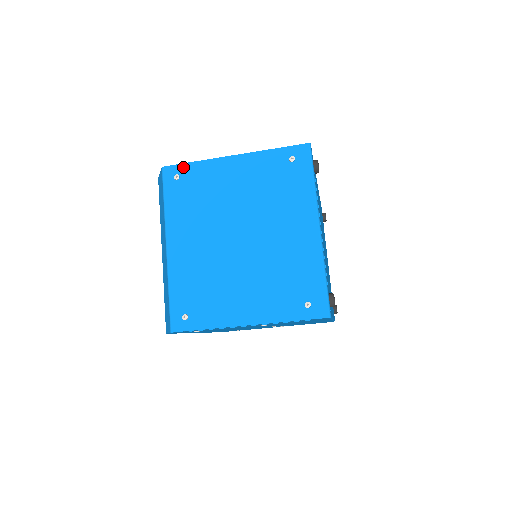
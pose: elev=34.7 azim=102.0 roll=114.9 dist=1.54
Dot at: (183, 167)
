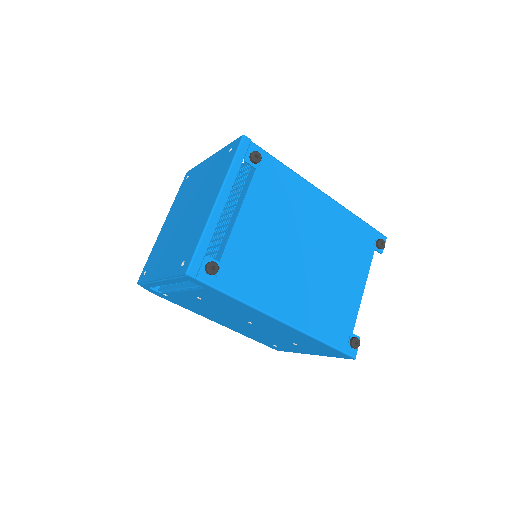
Dot at: (192, 170)
